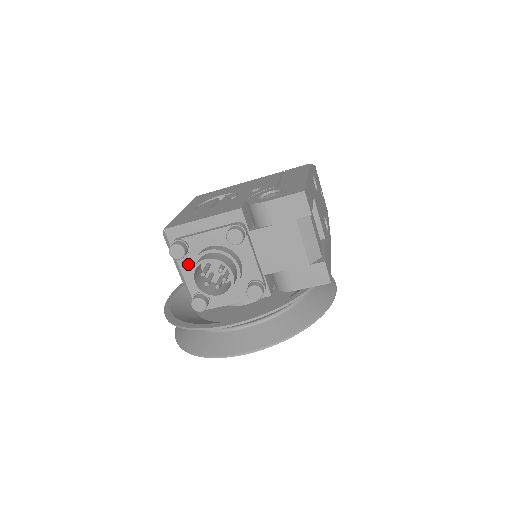
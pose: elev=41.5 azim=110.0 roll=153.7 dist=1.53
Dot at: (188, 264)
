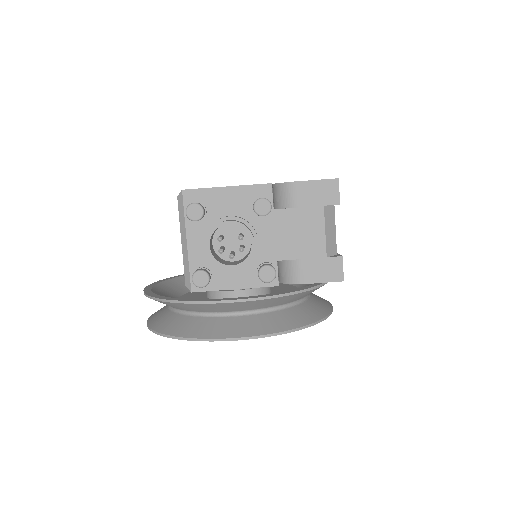
Dot at: (199, 232)
